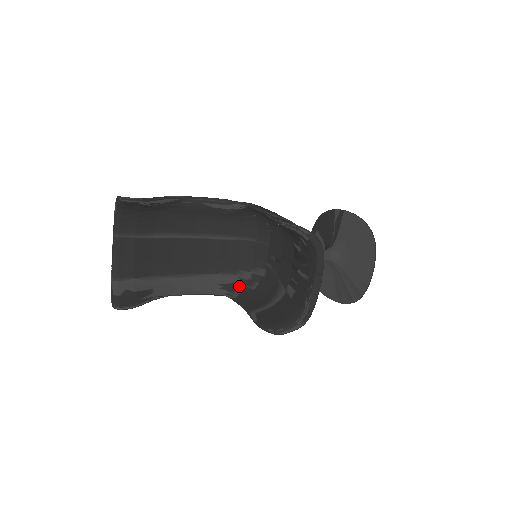
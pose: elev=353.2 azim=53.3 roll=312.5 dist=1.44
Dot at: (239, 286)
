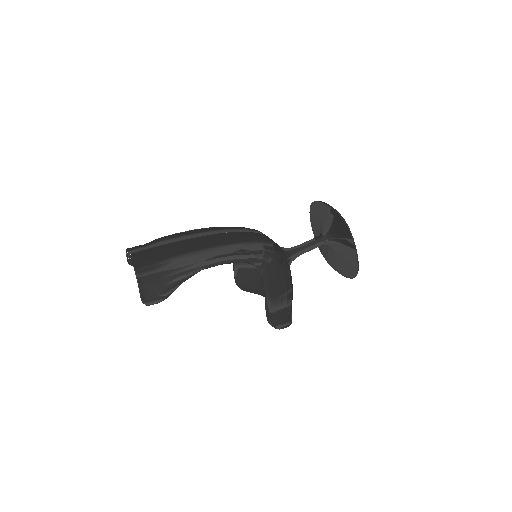
Dot at: occluded
